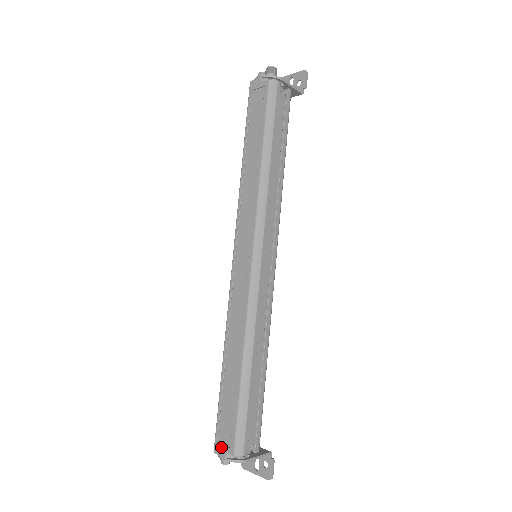
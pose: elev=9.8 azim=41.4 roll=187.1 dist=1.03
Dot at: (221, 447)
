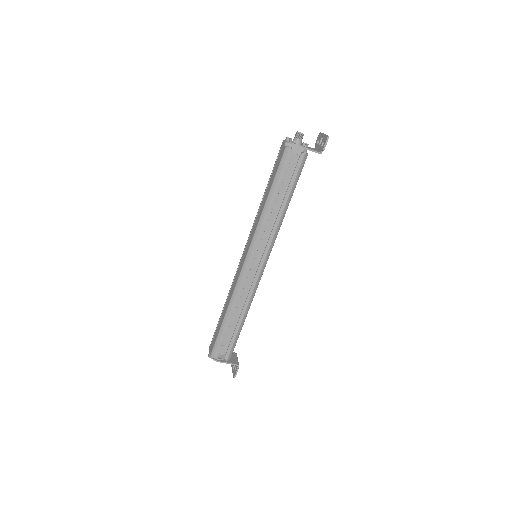
Dot at: (210, 348)
